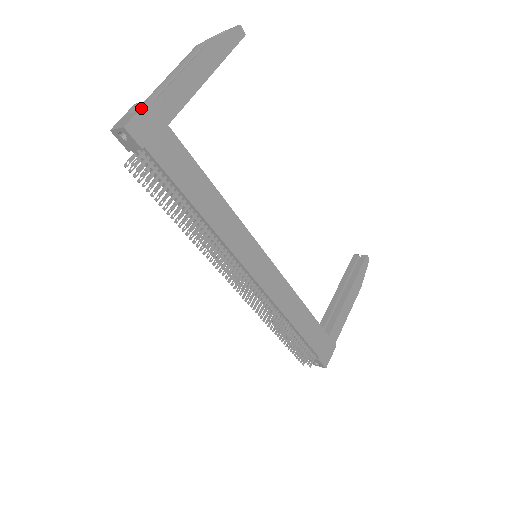
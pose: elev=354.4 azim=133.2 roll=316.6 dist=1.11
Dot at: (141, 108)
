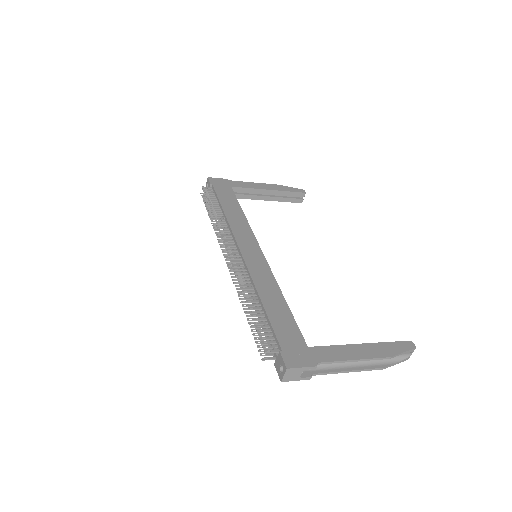
Dot at: (221, 179)
